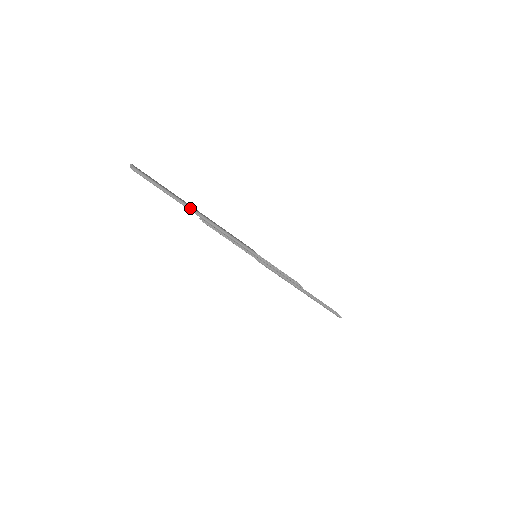
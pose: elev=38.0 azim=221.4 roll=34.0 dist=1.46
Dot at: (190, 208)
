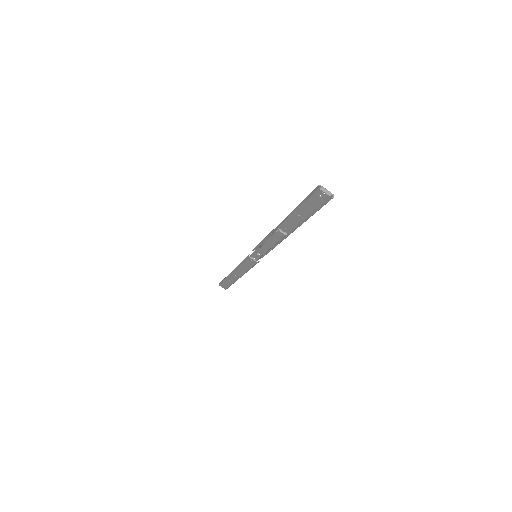
Dot at: occluded
